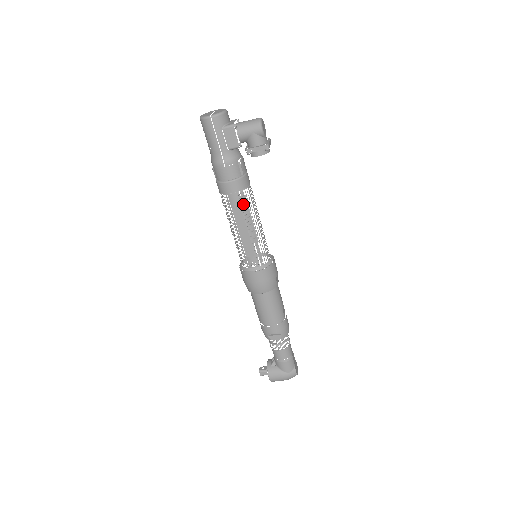
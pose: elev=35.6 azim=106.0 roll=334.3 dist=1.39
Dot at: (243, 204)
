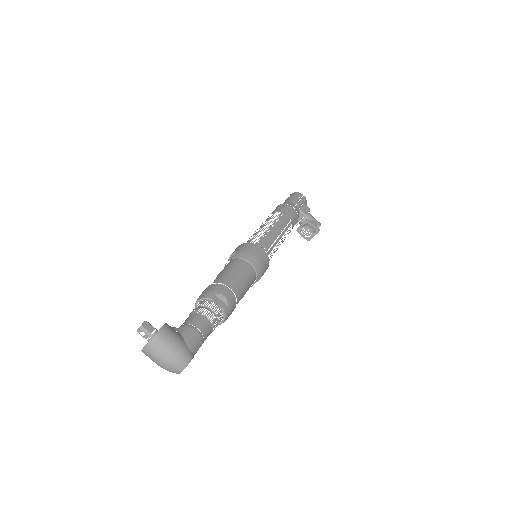
Dot at: occluded
